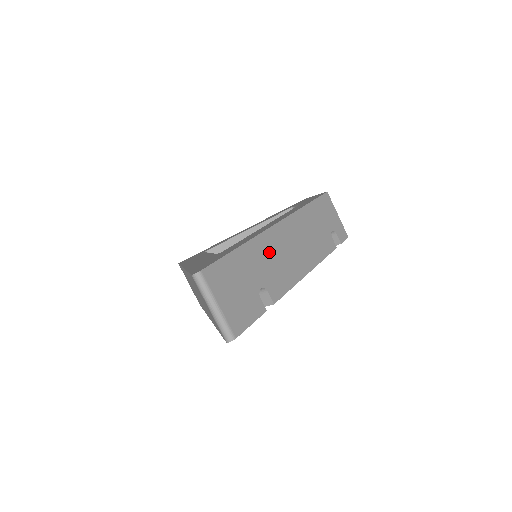
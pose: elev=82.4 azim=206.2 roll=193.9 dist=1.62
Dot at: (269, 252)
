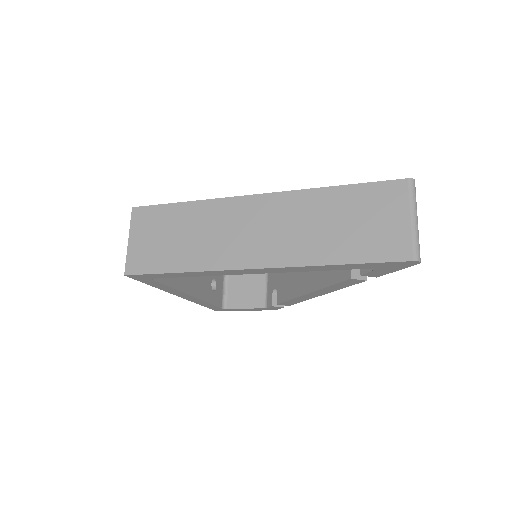
Dot at: occluded
